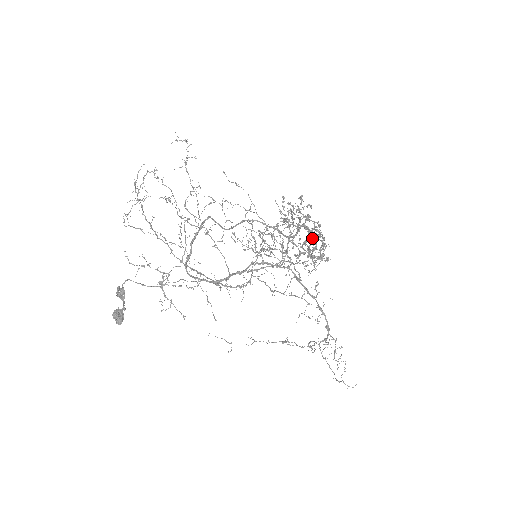
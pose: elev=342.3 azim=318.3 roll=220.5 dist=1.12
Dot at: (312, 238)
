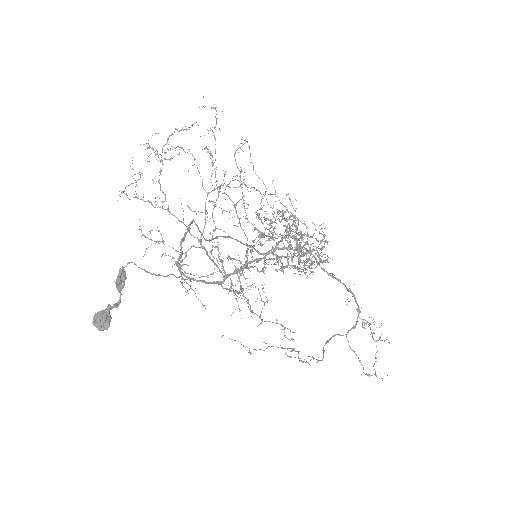
Dot at: (300, 246)
